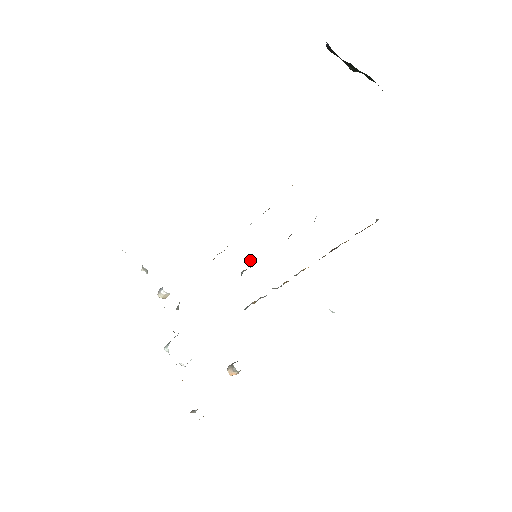
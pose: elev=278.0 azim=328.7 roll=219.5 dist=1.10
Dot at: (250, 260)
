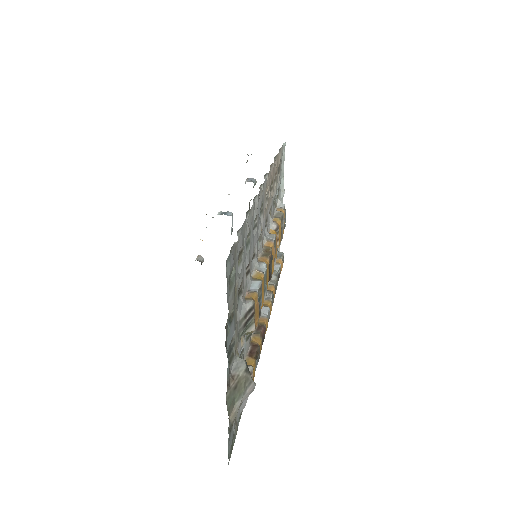
Dot at: occluded
